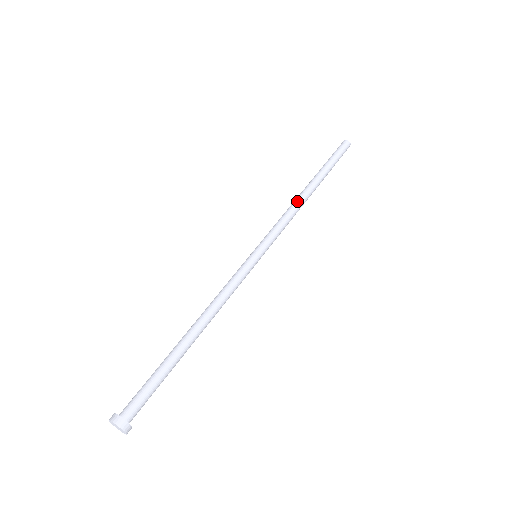
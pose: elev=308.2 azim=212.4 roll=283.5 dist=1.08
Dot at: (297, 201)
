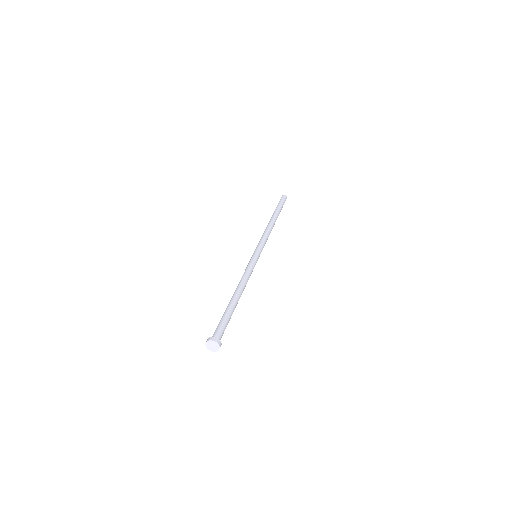
Dot at: (267, 227)
